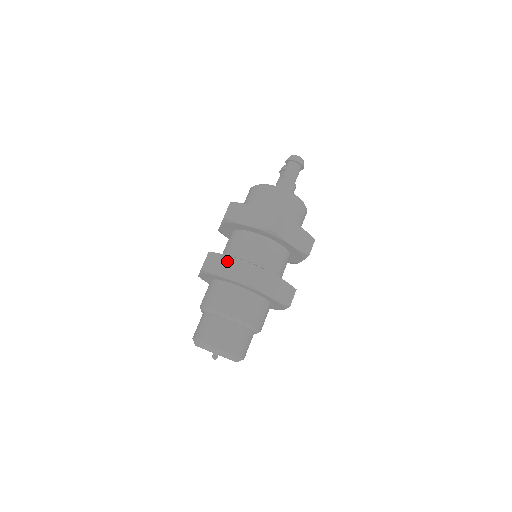
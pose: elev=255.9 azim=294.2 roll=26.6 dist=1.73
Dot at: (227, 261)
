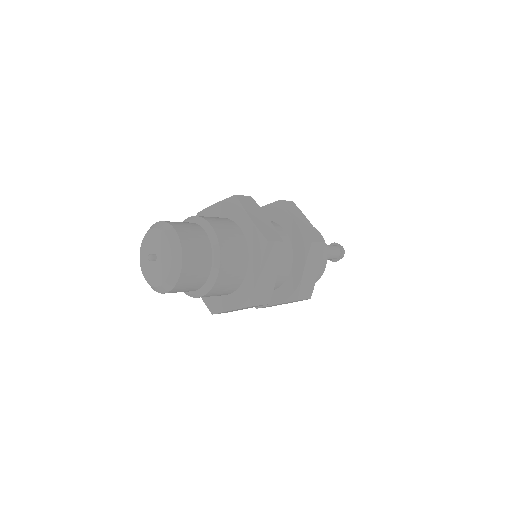
Dot at: (261, 214)
